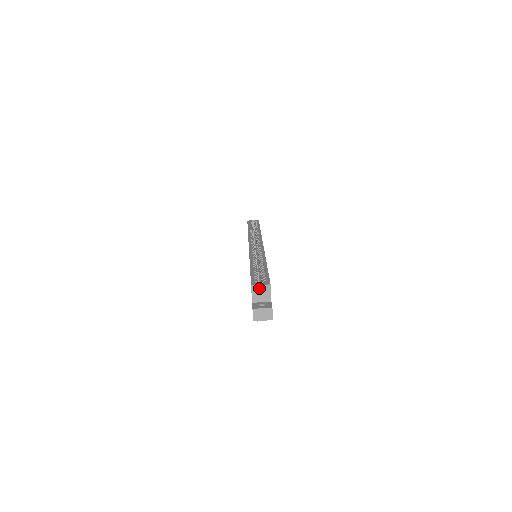
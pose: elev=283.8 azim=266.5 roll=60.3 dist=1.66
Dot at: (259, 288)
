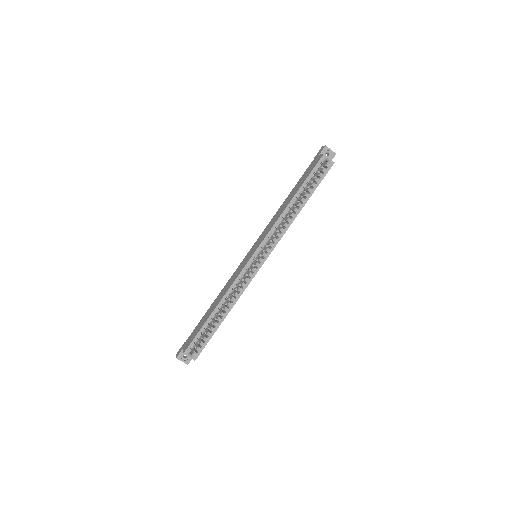
Dot at: (188, 356)
